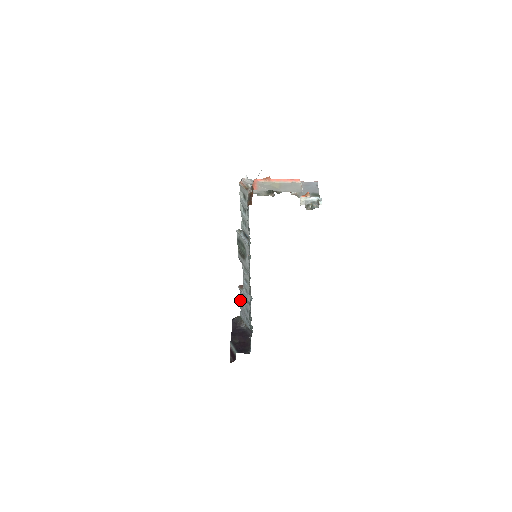
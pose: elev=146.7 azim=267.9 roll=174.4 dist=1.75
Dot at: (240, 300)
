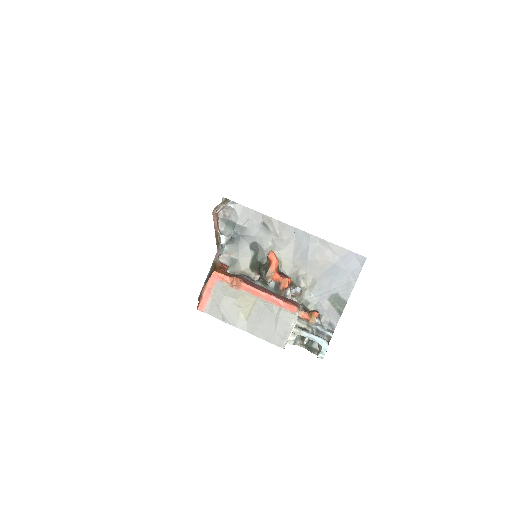
Dot at: occluded
